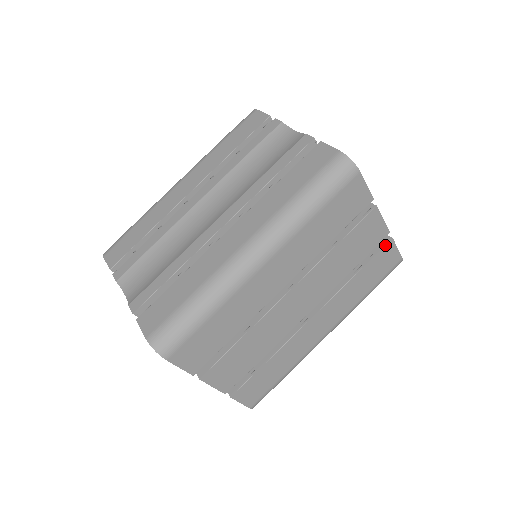
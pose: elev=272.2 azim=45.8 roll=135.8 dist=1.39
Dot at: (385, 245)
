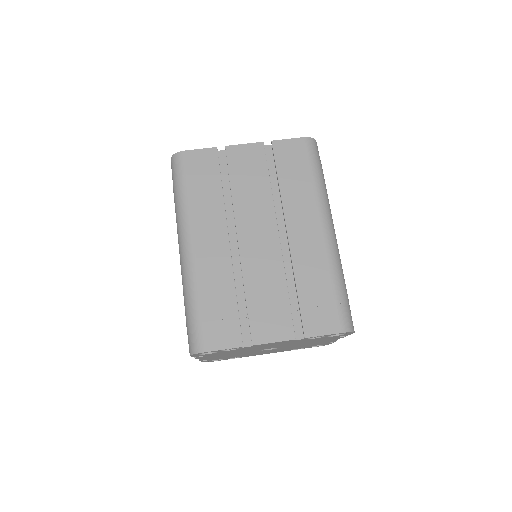
Dot at: (273, 149)
